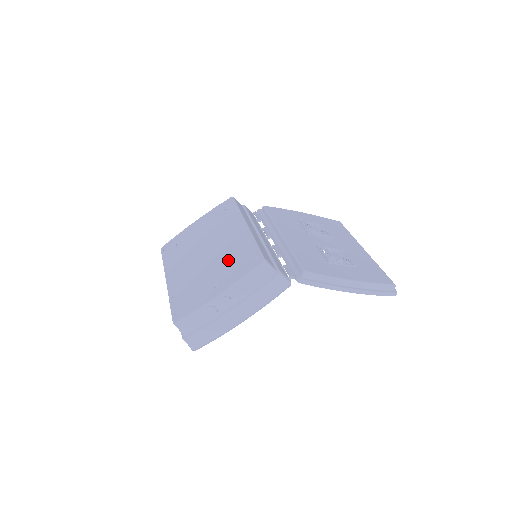
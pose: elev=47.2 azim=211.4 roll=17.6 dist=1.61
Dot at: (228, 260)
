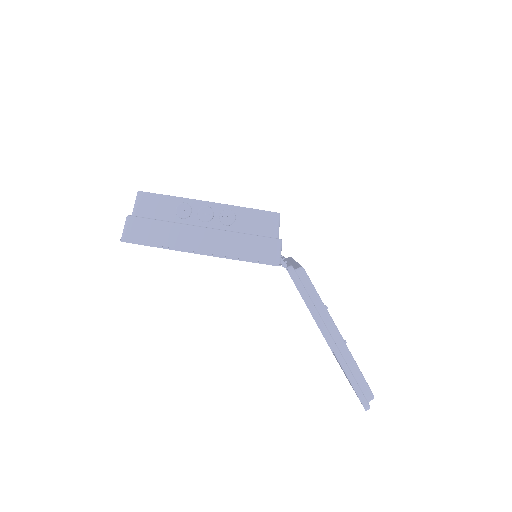
Dot at: occluded
